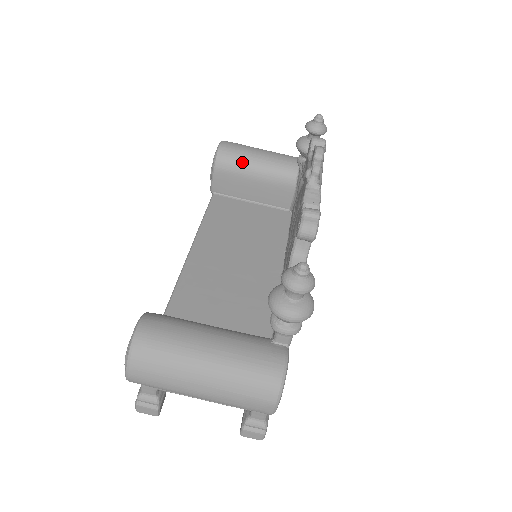
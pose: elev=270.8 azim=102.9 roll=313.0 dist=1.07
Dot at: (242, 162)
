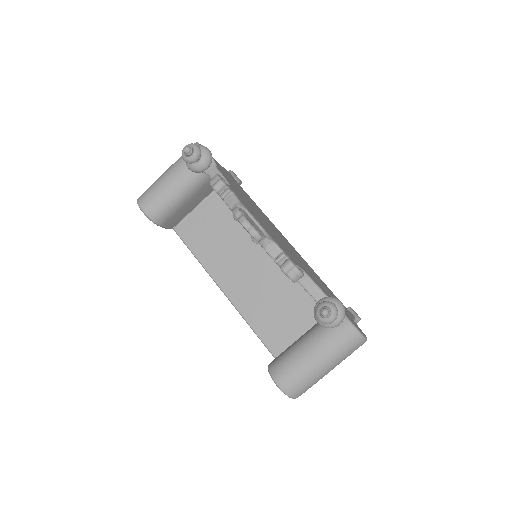
Dot at: (169, 205)
